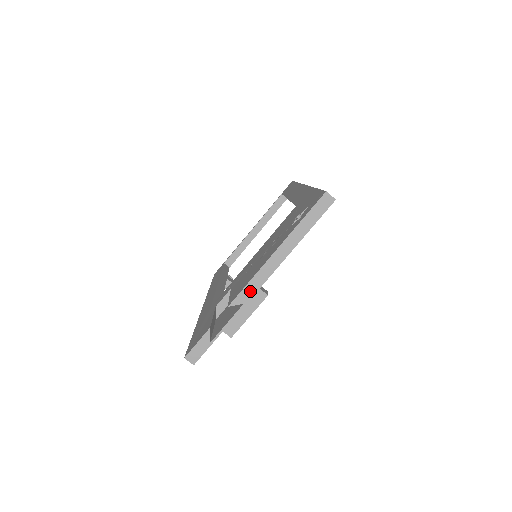
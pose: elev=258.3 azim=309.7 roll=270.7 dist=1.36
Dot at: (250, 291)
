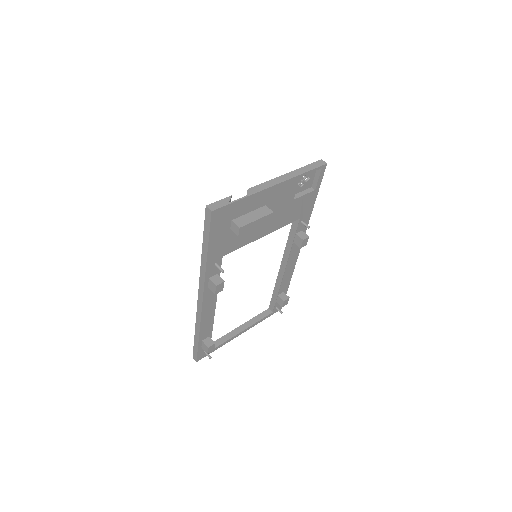
Dot at: (266, 186)
